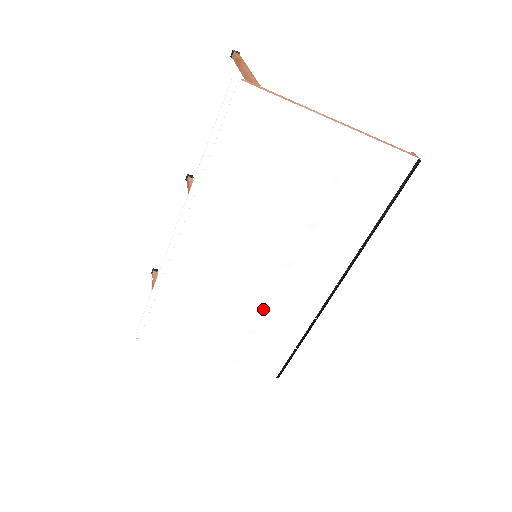
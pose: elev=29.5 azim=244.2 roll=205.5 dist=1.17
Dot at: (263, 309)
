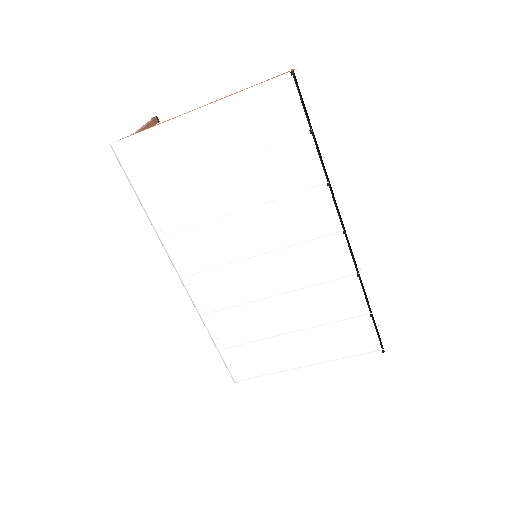
Dot at: (304, 296)
